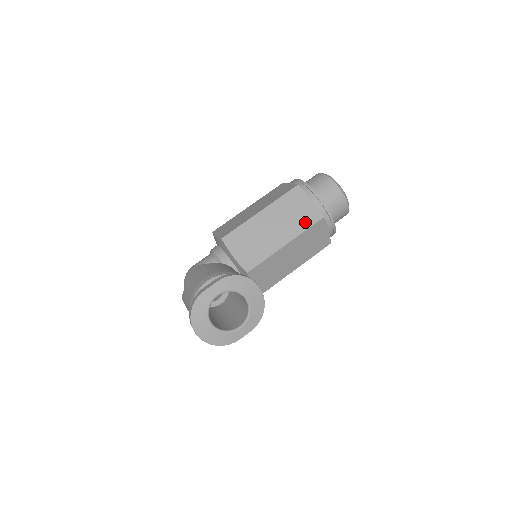
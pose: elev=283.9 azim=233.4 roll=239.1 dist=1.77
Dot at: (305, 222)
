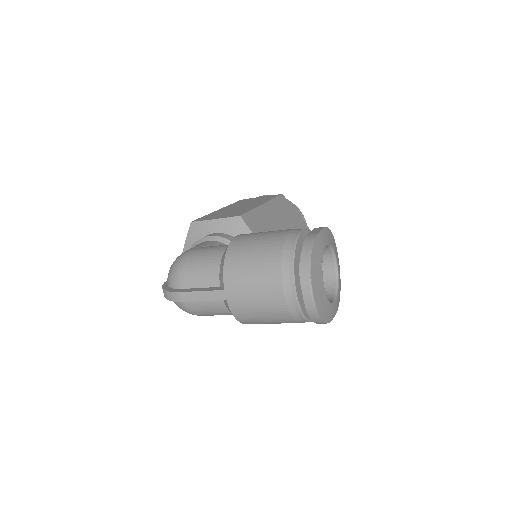
Dot at: occluded
